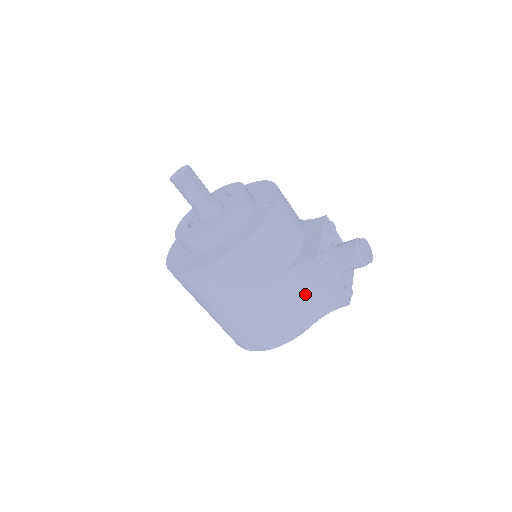
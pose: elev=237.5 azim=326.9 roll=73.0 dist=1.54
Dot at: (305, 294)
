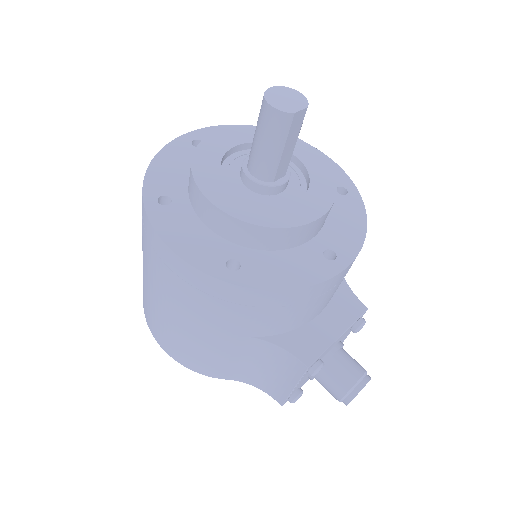
Dot at: (255, 363)
